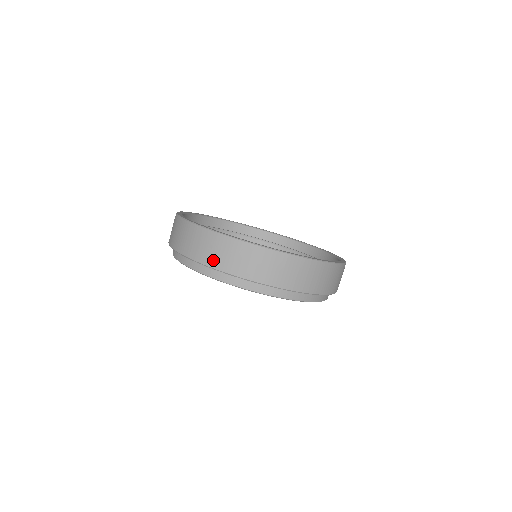
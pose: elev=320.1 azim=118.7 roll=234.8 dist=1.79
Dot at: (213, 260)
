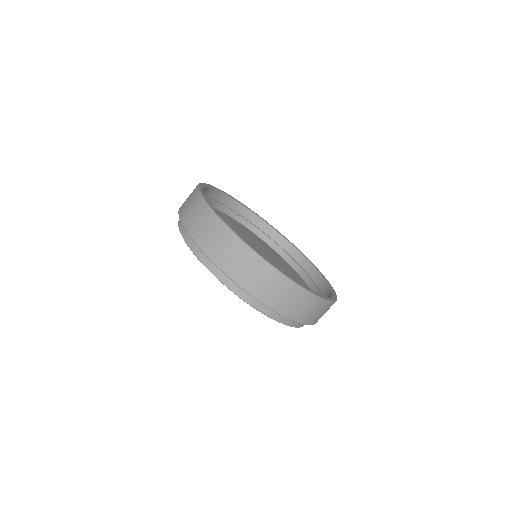
Dot at: (185, 215)
